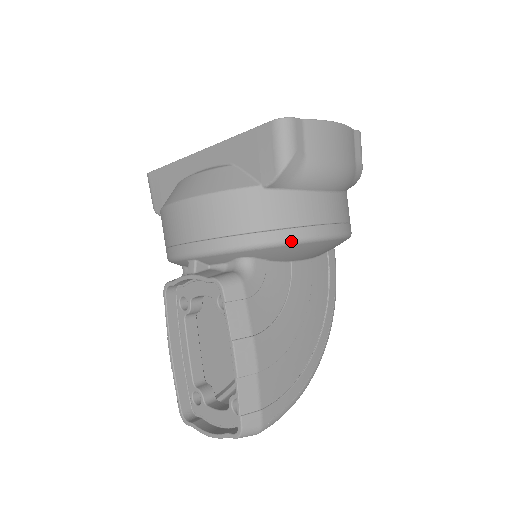
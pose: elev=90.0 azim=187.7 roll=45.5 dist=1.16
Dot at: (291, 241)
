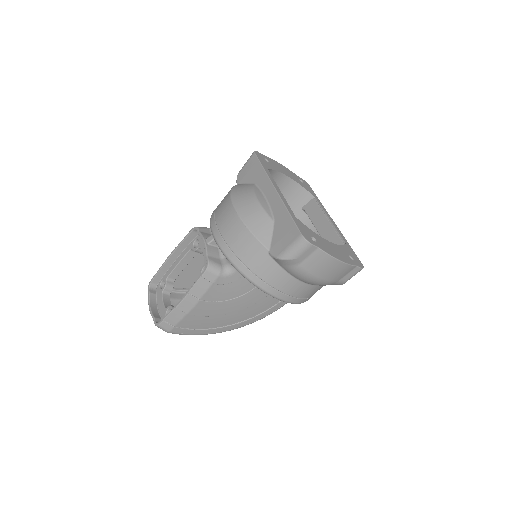
Dot at: (257, 285)
